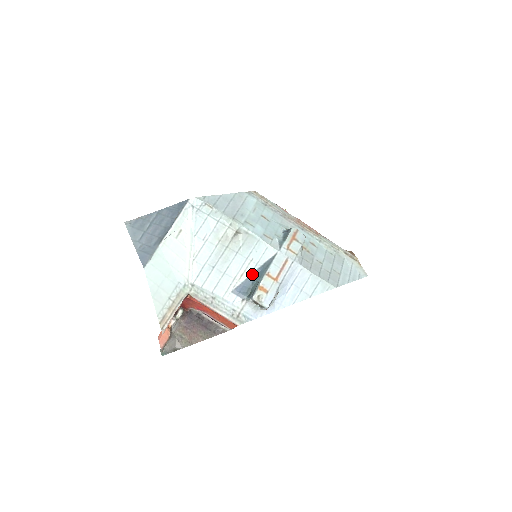
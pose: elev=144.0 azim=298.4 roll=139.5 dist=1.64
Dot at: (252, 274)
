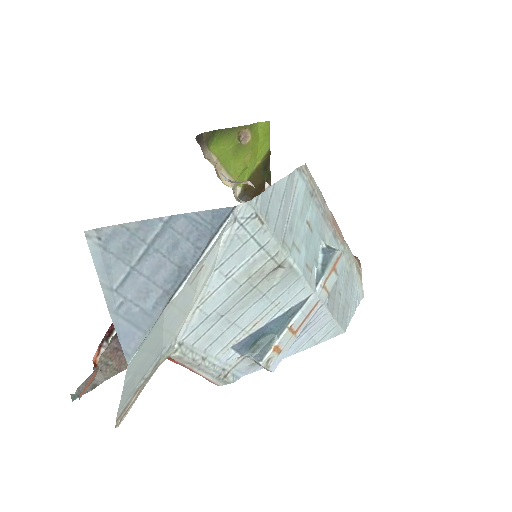
Dot at: (269, 323)
